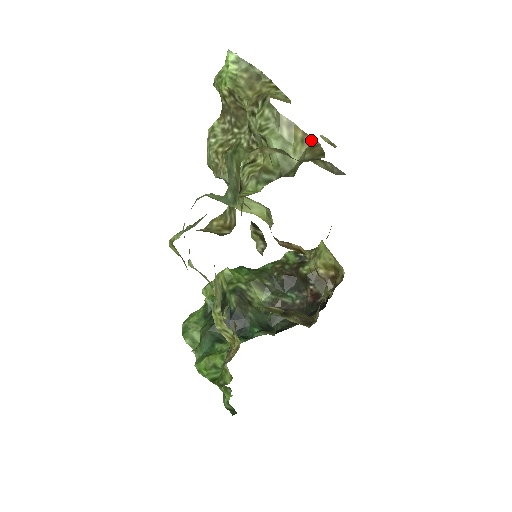
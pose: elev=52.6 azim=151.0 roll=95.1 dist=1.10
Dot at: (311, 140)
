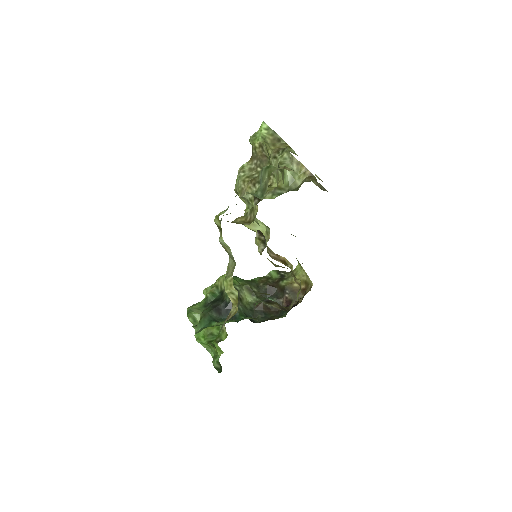
Dot at: (310, 173)
